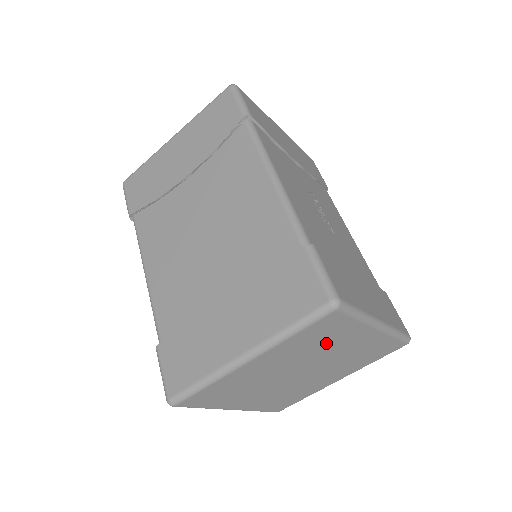
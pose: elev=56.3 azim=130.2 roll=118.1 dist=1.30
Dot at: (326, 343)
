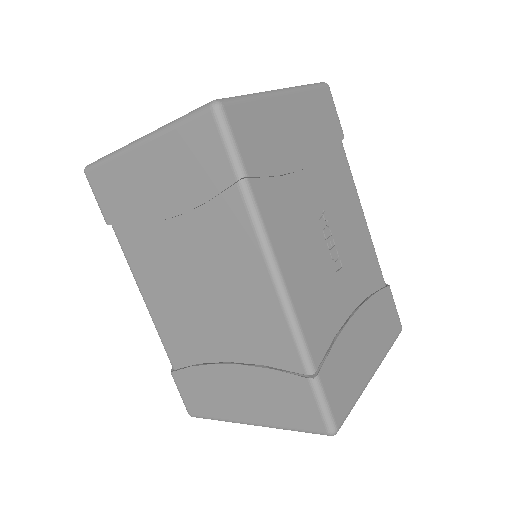
Dot at: occluded
